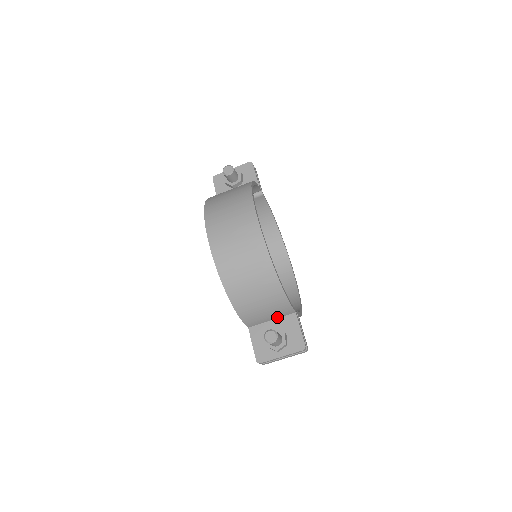
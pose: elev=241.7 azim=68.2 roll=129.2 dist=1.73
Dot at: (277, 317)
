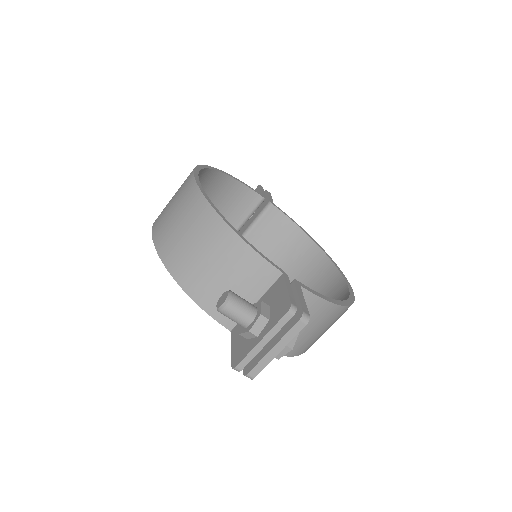
Dot at: (260, 293)
